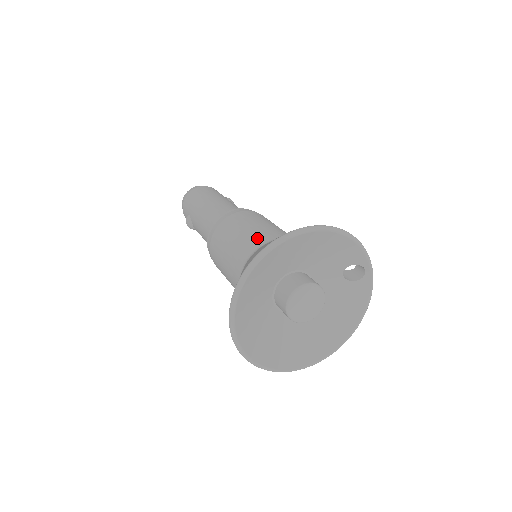
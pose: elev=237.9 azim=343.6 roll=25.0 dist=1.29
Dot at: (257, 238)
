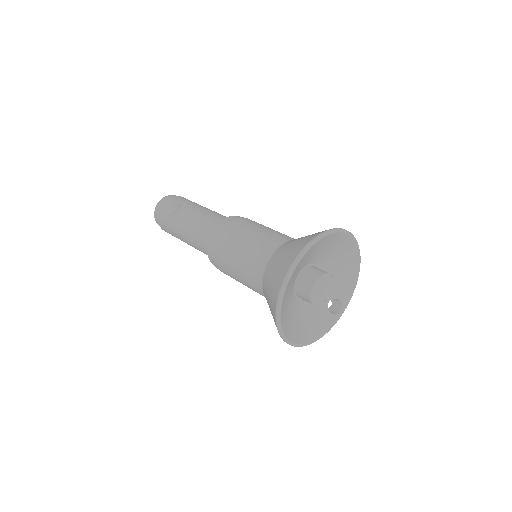
Dot at: occluded
